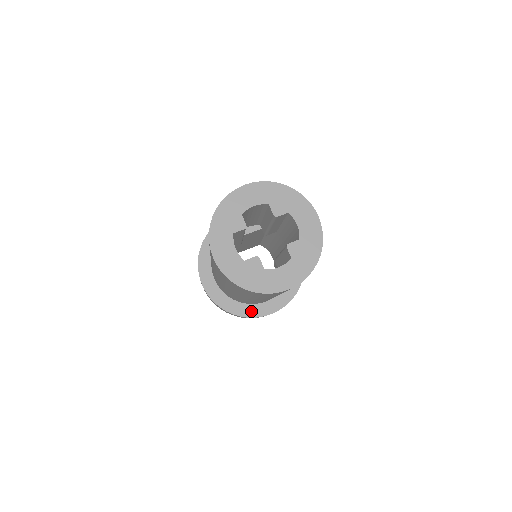
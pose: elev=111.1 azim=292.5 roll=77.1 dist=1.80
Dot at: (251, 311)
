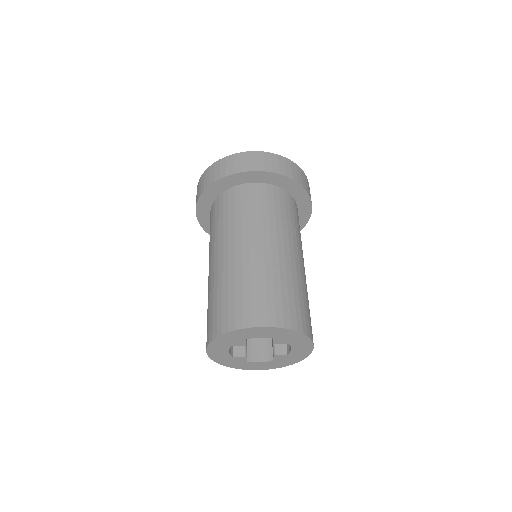
Dot at: occluded
